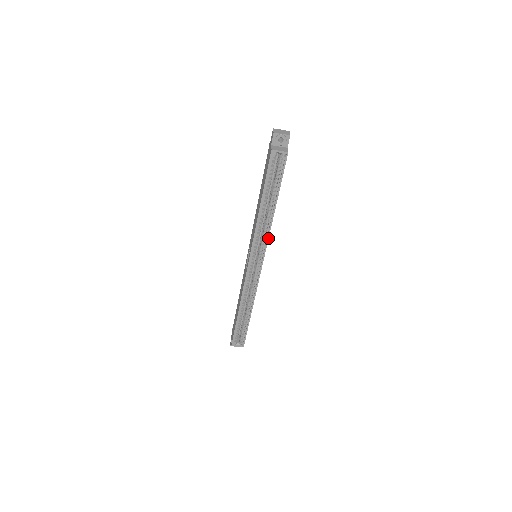
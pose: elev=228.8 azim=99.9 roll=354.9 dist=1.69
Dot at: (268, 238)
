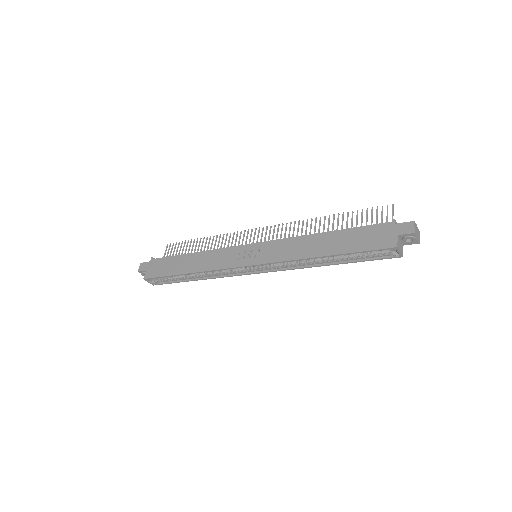
Dot at: (291, 269)
